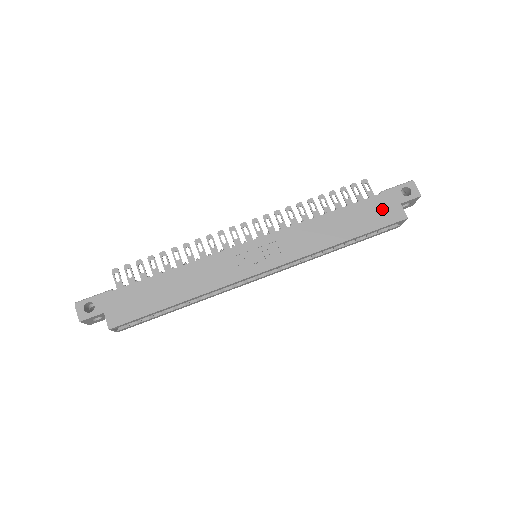
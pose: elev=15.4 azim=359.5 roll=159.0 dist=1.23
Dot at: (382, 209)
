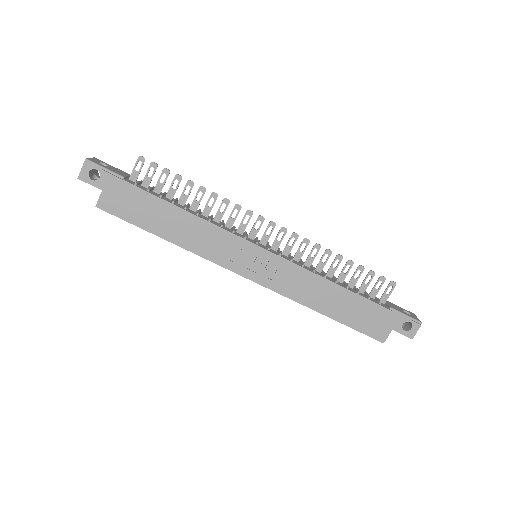
Dot at: (376, 320)
